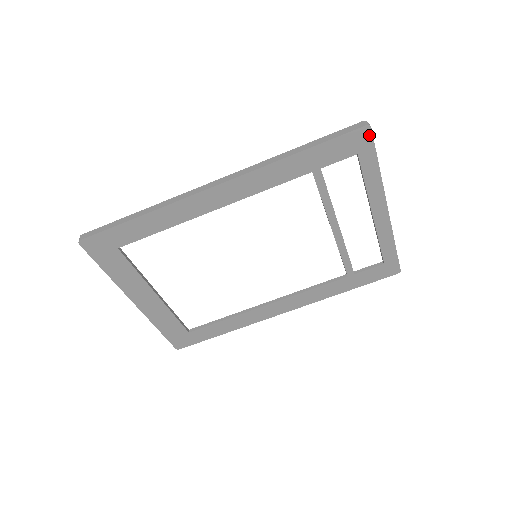
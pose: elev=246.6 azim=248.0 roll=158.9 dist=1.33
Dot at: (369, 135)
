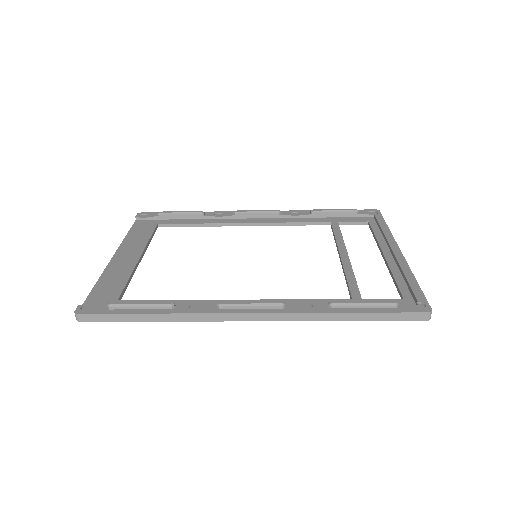
Dot at: occluded
